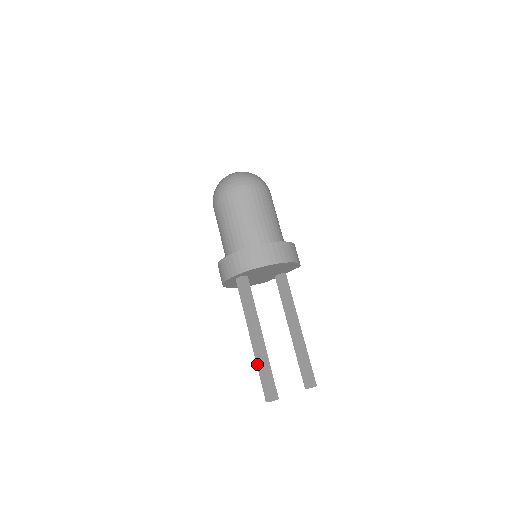
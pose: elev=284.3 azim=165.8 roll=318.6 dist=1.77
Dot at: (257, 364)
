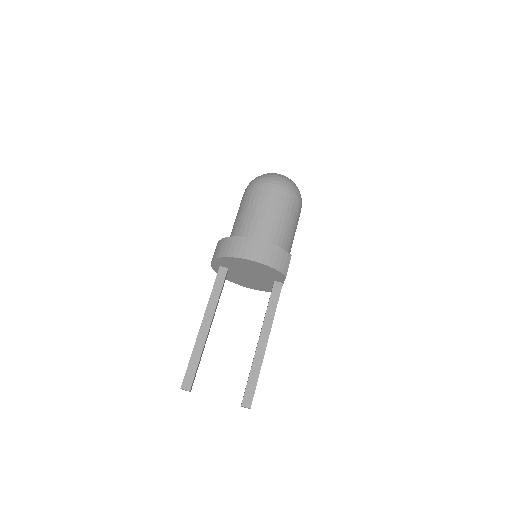
Dot at: occluded
